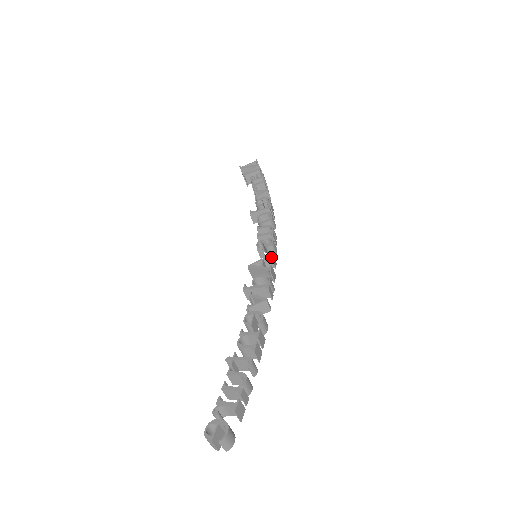
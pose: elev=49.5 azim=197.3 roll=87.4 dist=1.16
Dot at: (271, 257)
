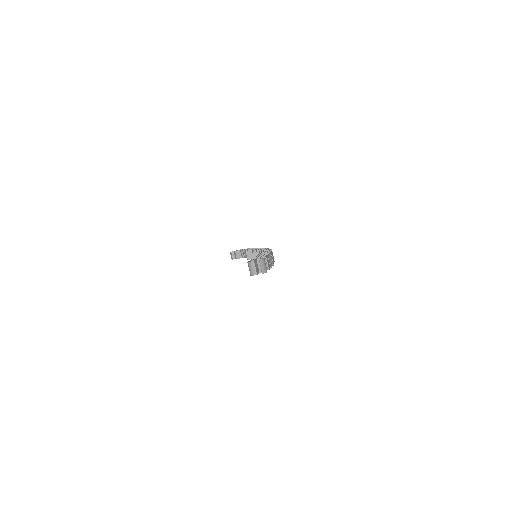
Dot at: (268, 248)
